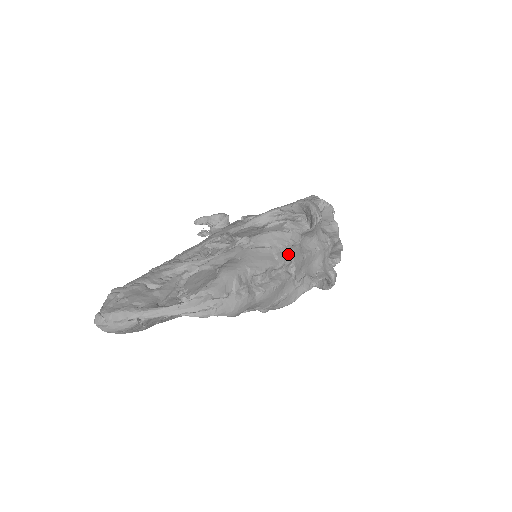
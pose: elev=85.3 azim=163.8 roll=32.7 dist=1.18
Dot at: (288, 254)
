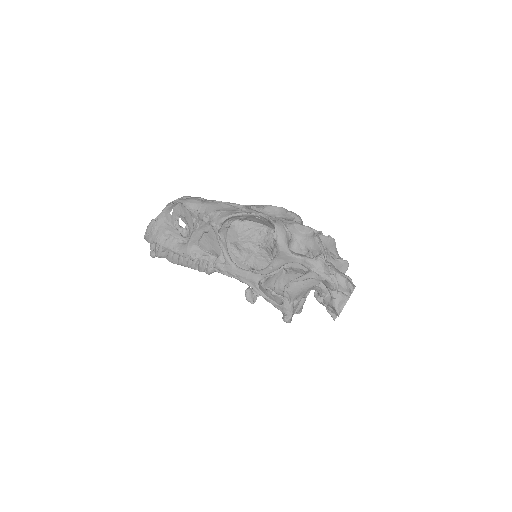
Dot at: (245, 206)
